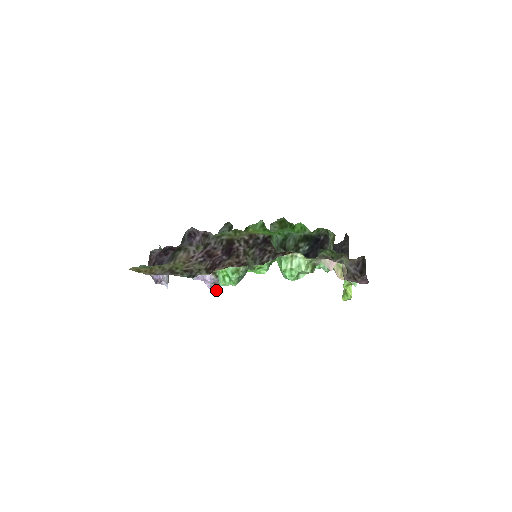
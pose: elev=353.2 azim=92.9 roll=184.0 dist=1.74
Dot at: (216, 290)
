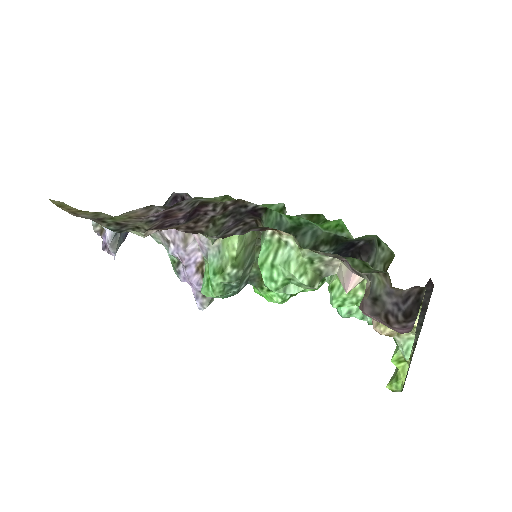
Dot at: (203, 305)
